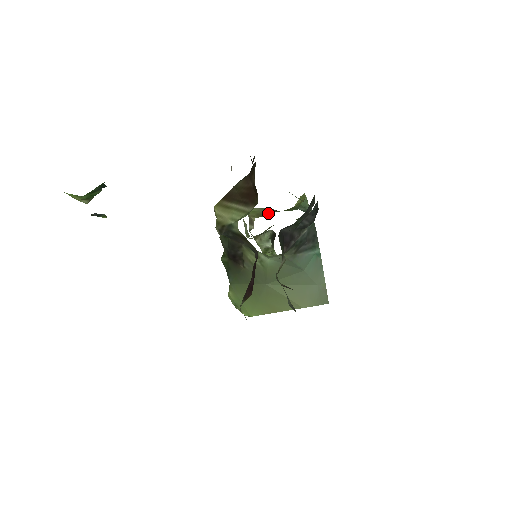
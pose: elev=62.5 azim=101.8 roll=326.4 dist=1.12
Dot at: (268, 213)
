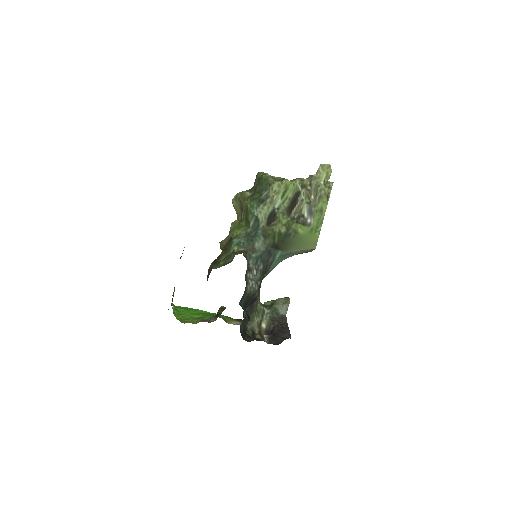
Dot at: (241, 214)
